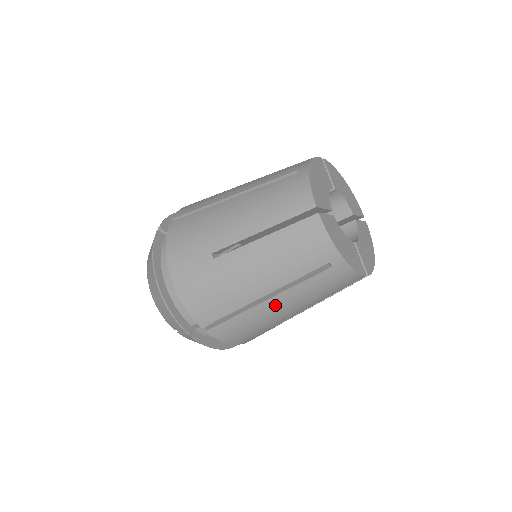
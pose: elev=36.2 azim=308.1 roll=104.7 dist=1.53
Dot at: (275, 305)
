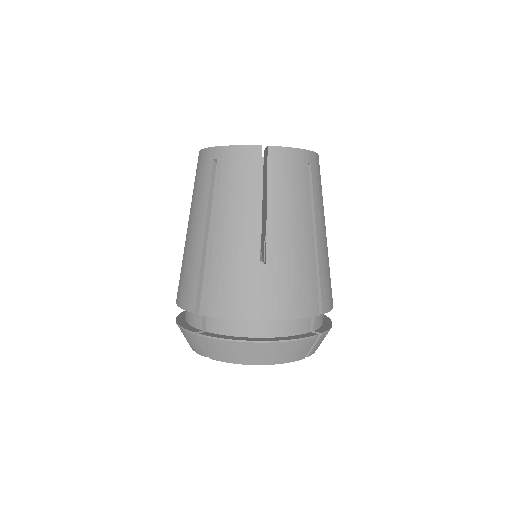
Dot at: (218, 233)
